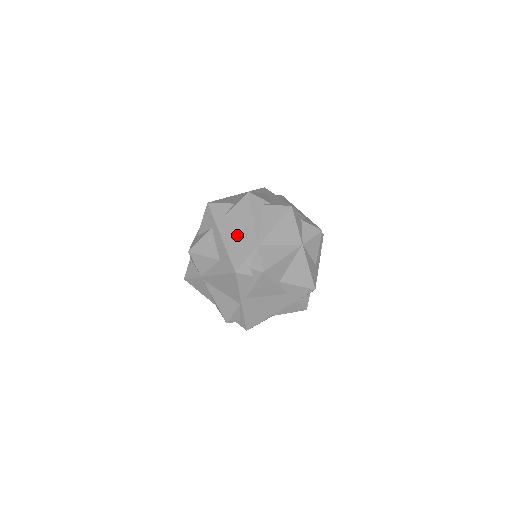
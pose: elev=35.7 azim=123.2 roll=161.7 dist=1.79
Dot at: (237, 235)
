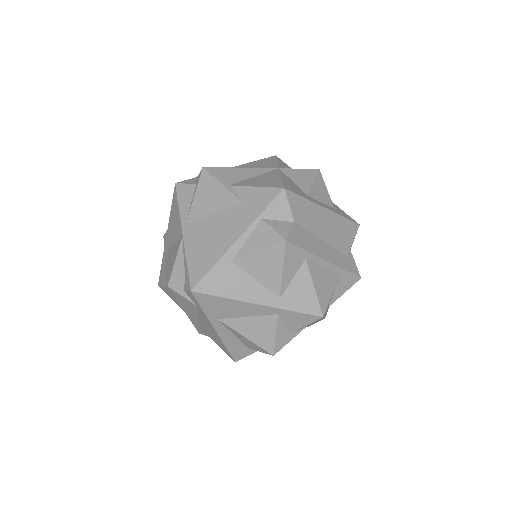
Dot at: occluded
